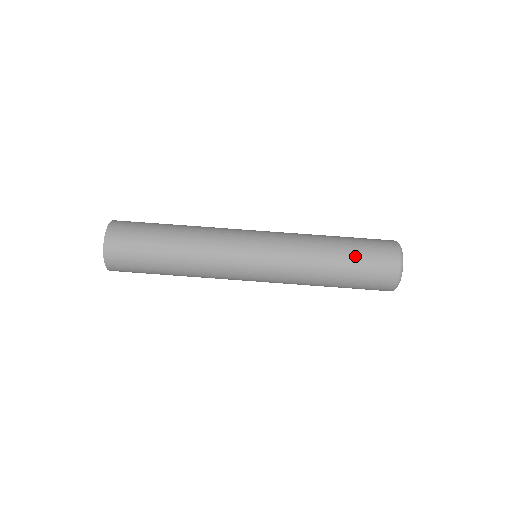
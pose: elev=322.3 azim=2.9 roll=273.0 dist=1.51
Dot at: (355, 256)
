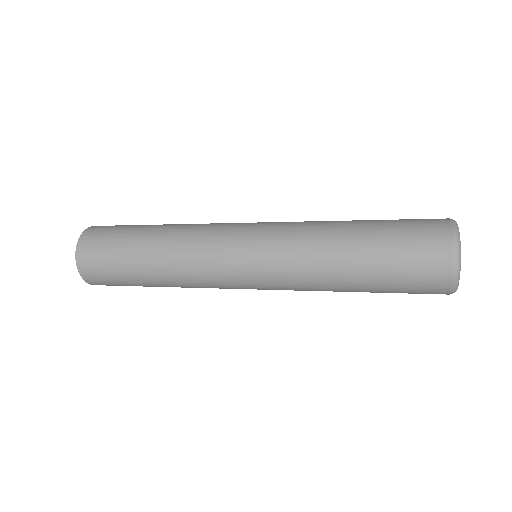
Dot at: (382, 261)
